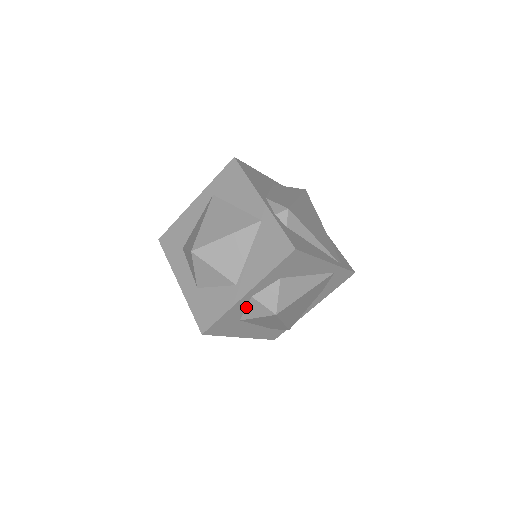
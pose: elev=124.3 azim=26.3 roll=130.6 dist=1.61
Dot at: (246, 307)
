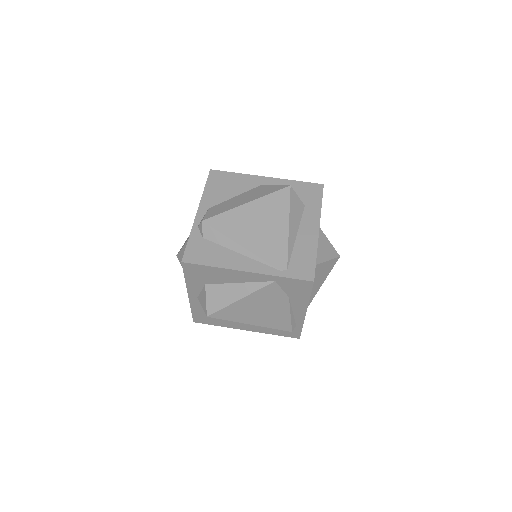
Dot at: occluded
